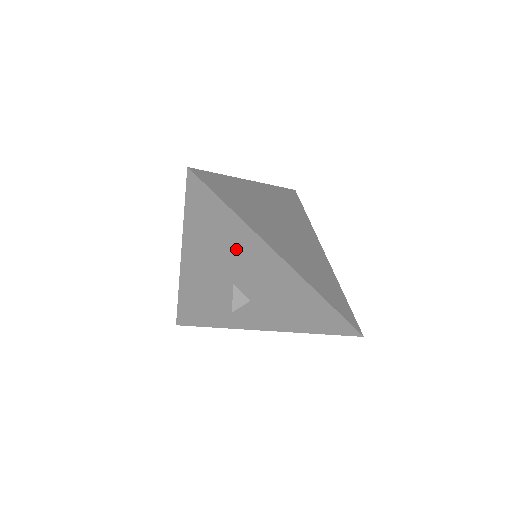
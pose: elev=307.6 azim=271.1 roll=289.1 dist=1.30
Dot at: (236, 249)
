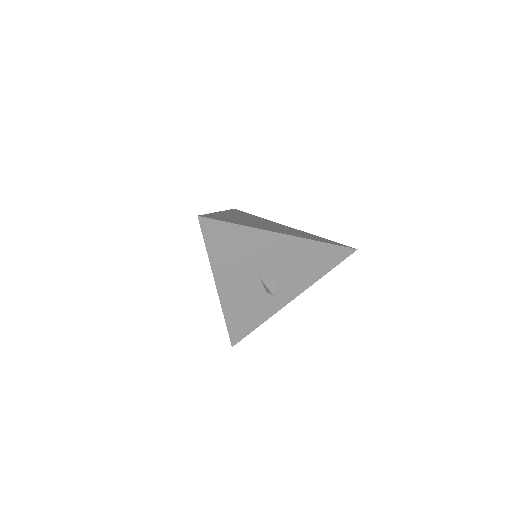
Dot at: (253, 251)
